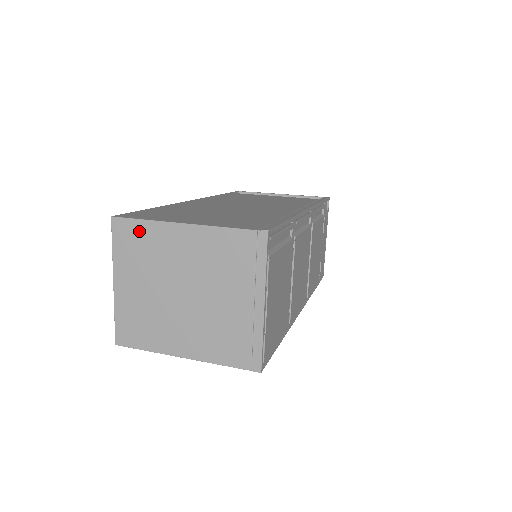
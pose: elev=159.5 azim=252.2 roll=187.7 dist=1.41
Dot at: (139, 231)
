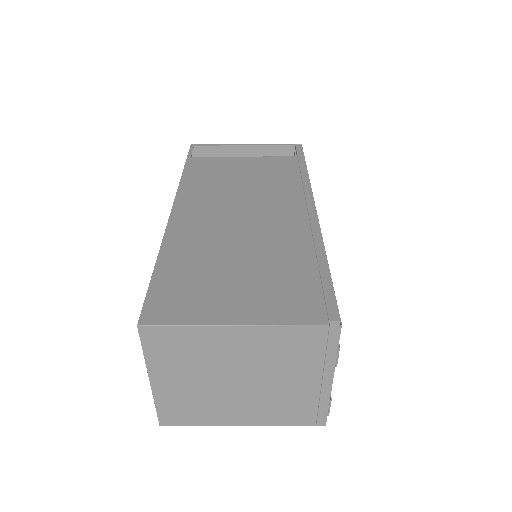
Dot at: (178, 336)
